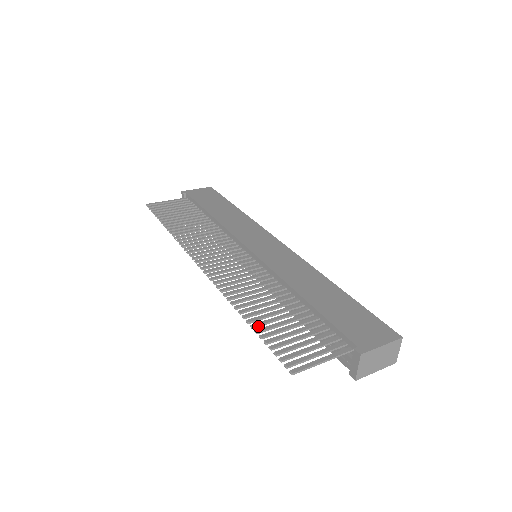
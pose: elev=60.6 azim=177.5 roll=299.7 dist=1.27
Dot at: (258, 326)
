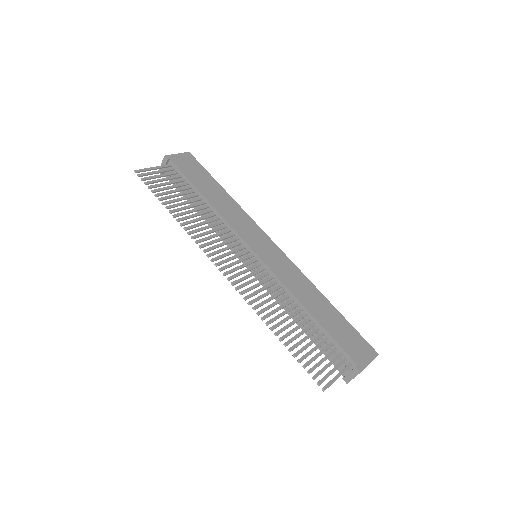
Dot at: occluded
